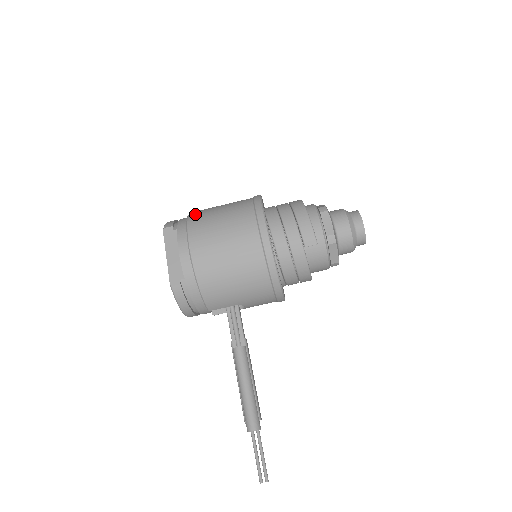
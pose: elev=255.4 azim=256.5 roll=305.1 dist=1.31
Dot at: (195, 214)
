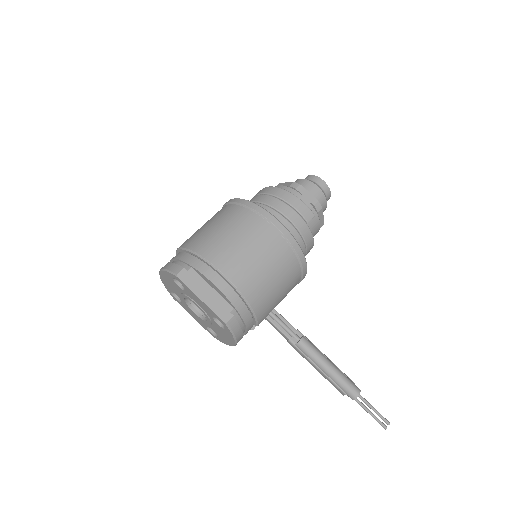
Dot at: (197, 245)
